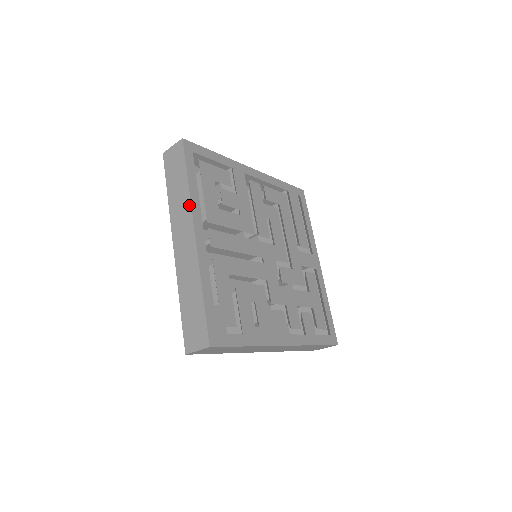
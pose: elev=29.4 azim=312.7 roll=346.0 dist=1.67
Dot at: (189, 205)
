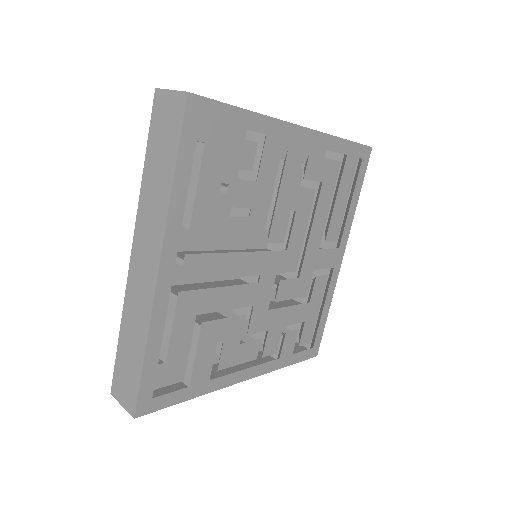
Dot at: (164, 220)
